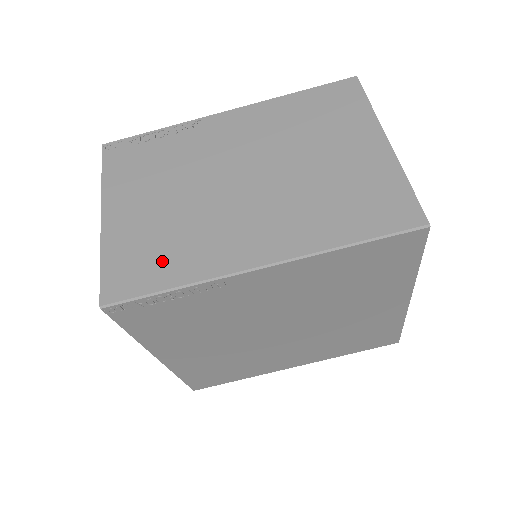
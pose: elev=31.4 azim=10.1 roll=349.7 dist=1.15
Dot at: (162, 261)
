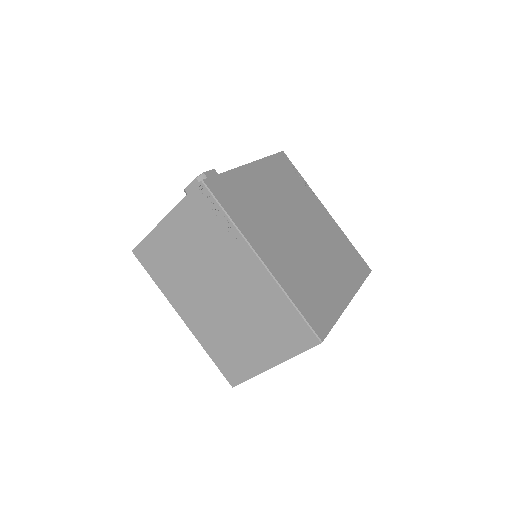
Dot at: (161, 270)
